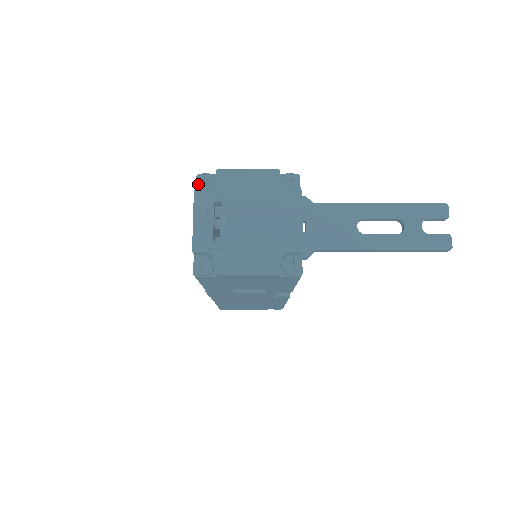
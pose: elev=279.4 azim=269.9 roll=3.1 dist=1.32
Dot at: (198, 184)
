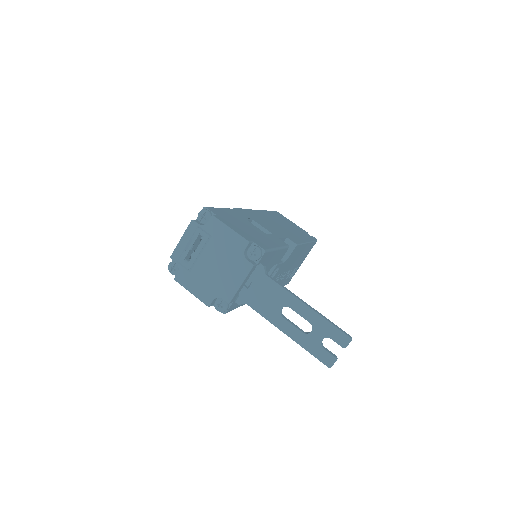
Dot at: (199, 215)
